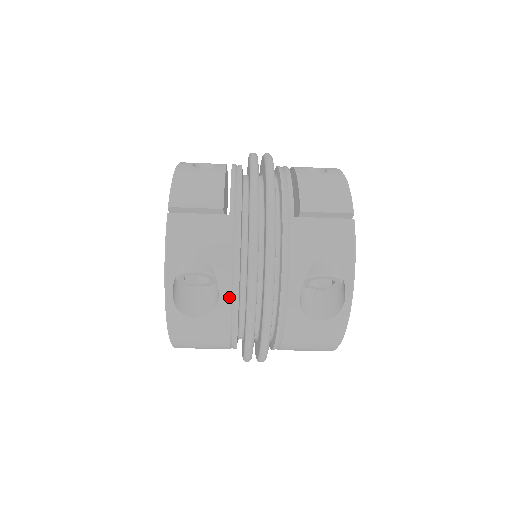
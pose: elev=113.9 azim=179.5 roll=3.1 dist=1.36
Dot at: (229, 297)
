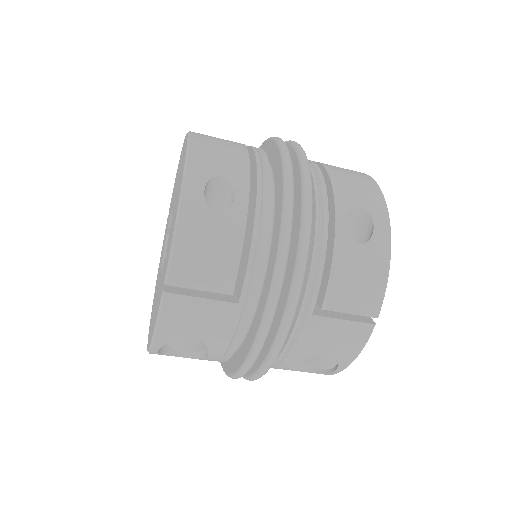
Dot at: (218, 359)
